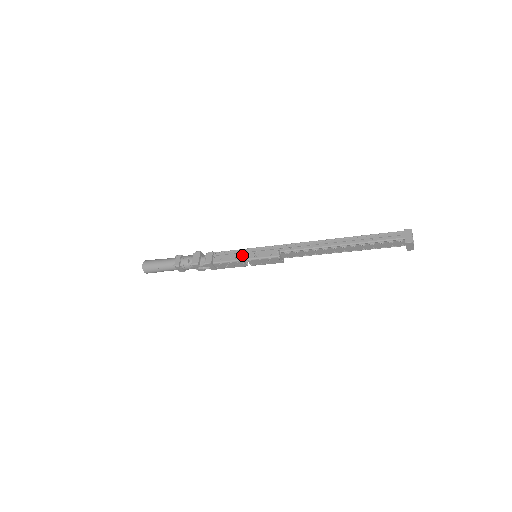
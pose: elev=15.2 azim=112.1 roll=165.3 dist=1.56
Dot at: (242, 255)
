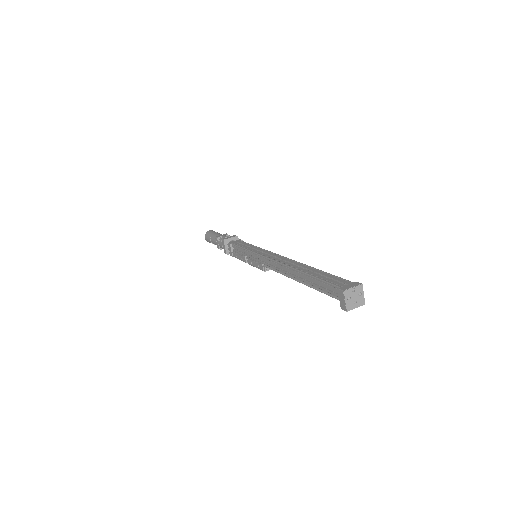
Dot at: (244, 258)
